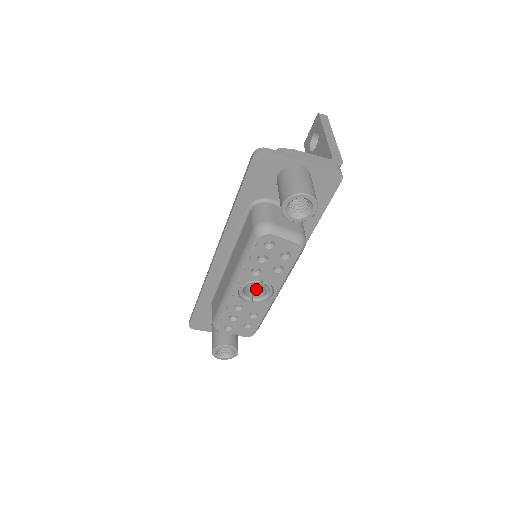
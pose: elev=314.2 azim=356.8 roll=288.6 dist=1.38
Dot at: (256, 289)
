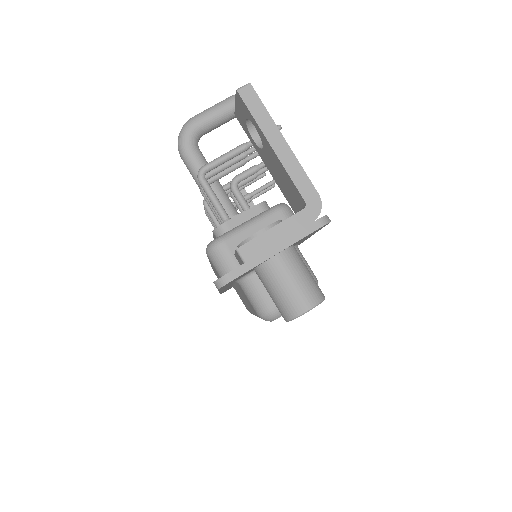
Dot at: occluded
